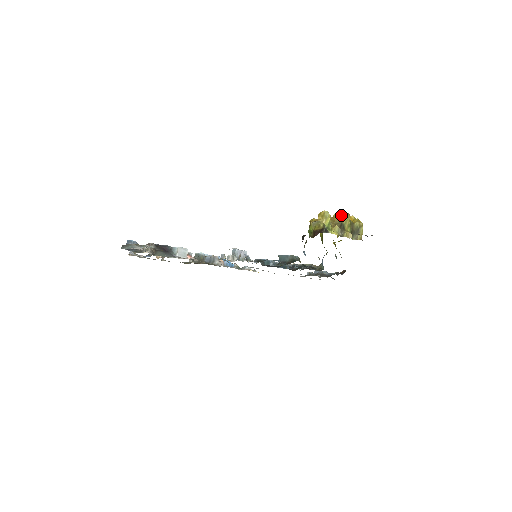
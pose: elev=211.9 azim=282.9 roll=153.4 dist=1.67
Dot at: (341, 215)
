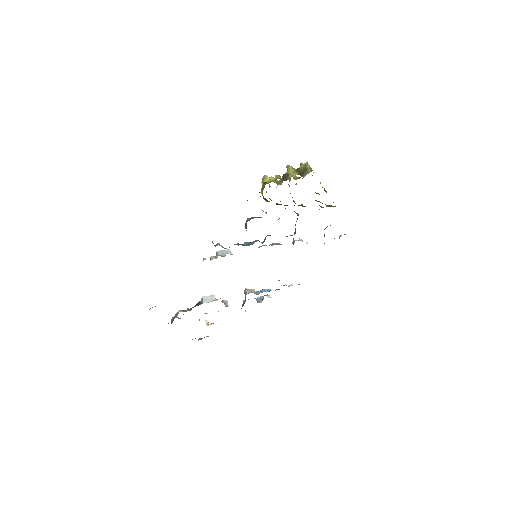
Dot at: occluded
